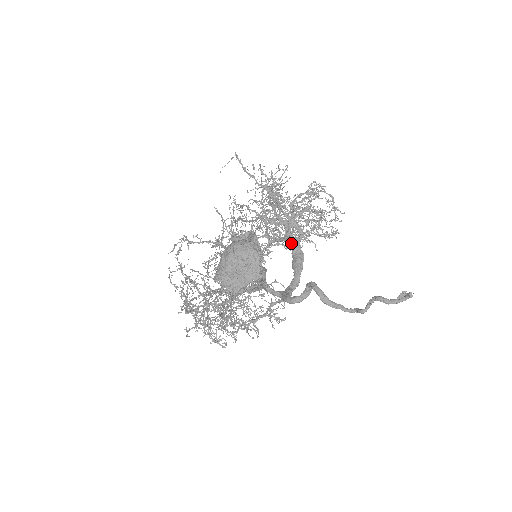
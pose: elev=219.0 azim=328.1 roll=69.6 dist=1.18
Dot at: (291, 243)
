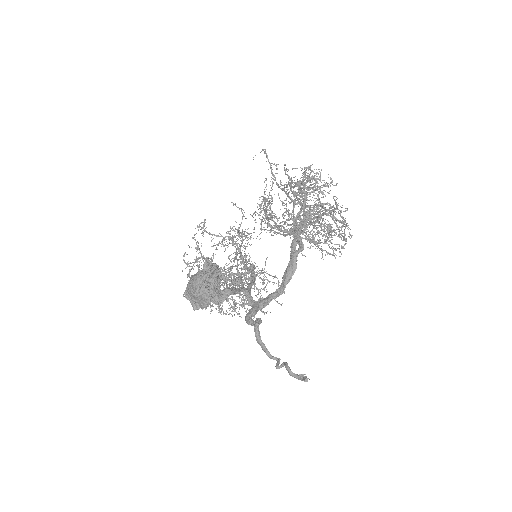
Dot at: (291, 252)
